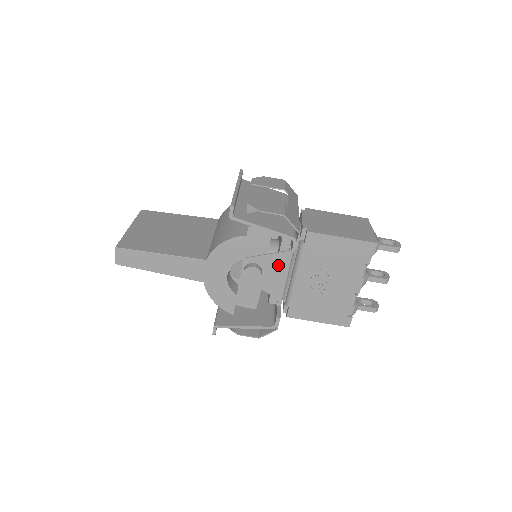
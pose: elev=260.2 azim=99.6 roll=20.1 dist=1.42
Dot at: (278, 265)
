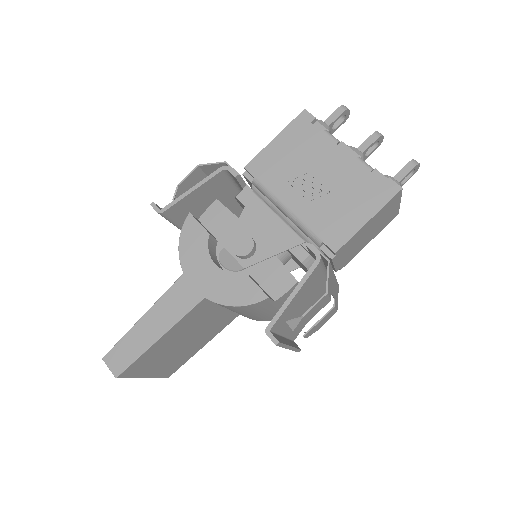
Dot at: (258, 217)
